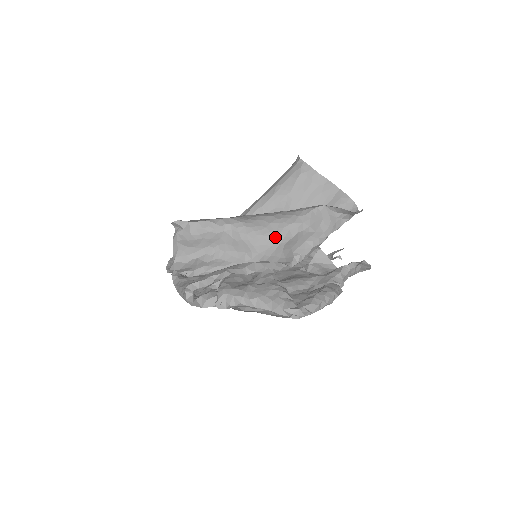
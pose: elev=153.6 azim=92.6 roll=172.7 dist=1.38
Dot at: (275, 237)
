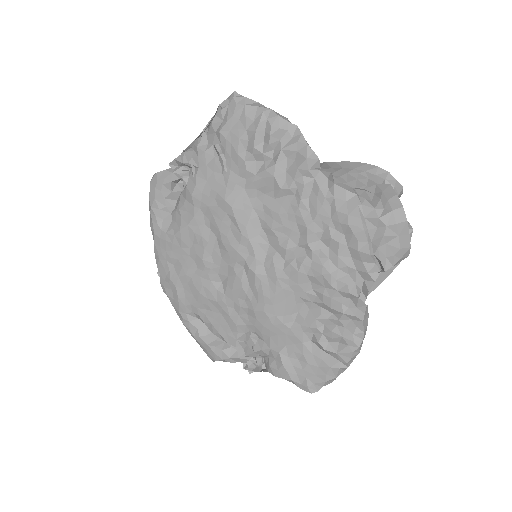
Dot at: occluded
